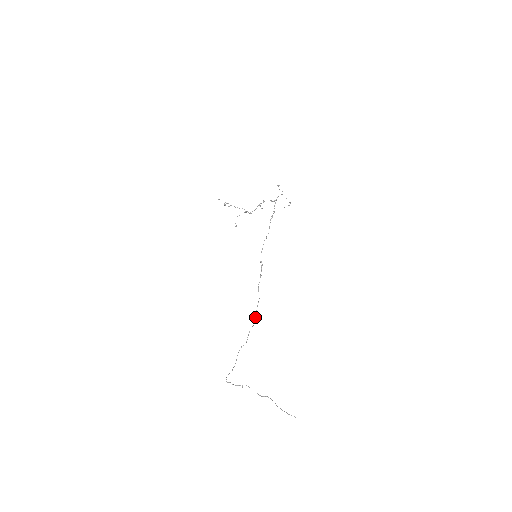
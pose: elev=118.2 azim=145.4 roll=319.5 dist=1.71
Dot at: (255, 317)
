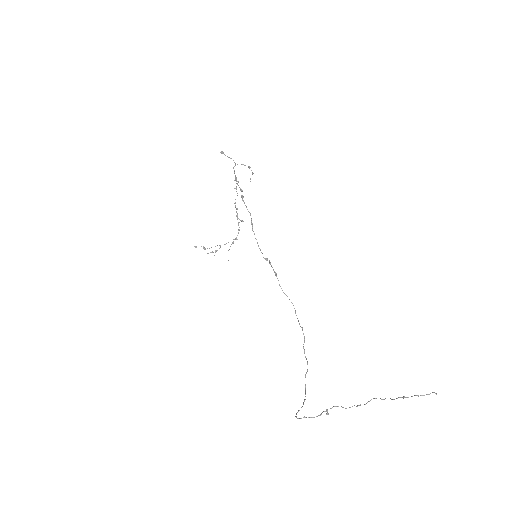
Dot at: occluded
